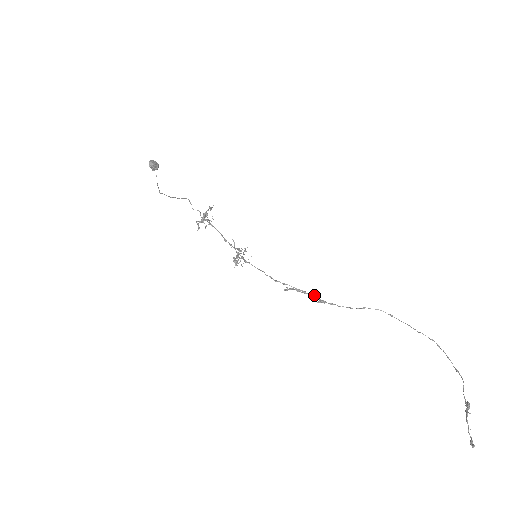
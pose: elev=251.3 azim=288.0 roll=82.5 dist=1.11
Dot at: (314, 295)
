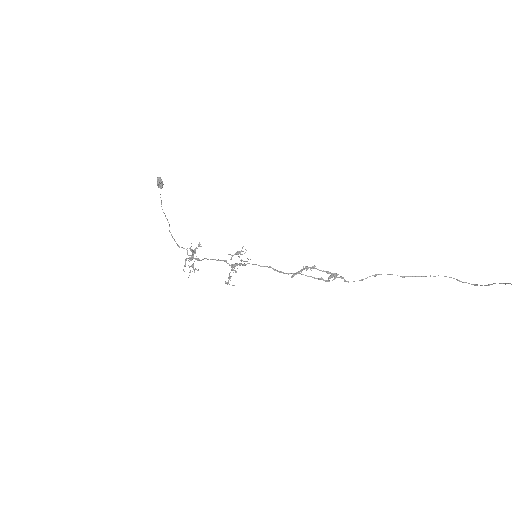
Dot at: (322, 278)
